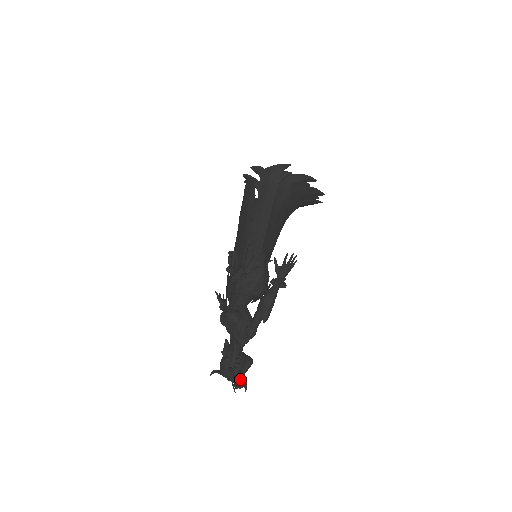
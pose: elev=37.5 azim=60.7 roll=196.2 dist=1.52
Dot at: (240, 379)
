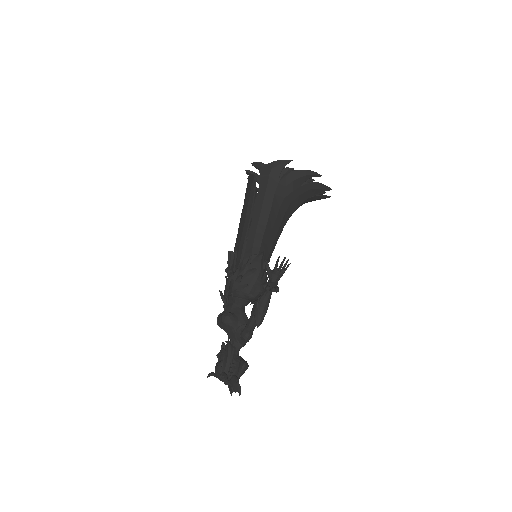
Dot at: (234, 384)
